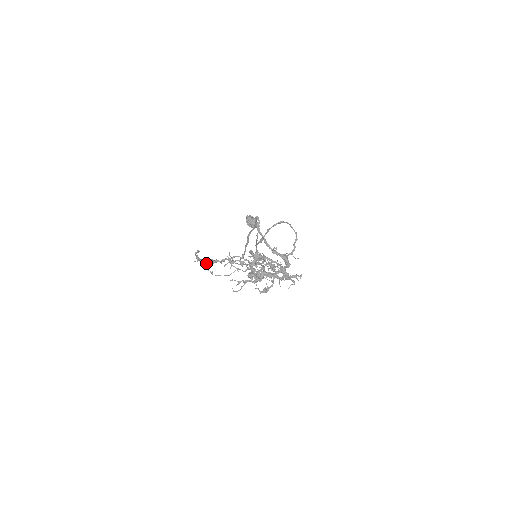
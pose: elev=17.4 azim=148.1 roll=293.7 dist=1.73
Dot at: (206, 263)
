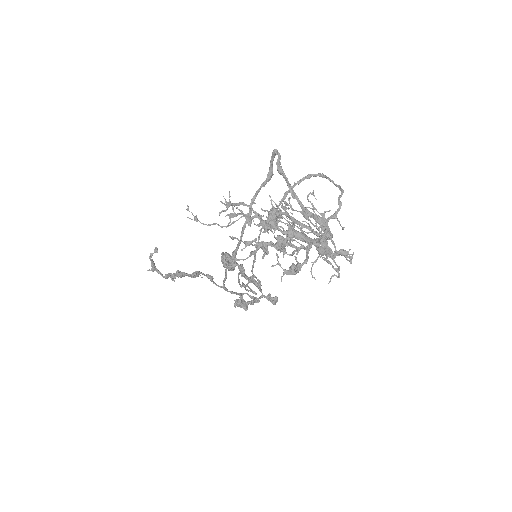
Dot at: (167, 274)
